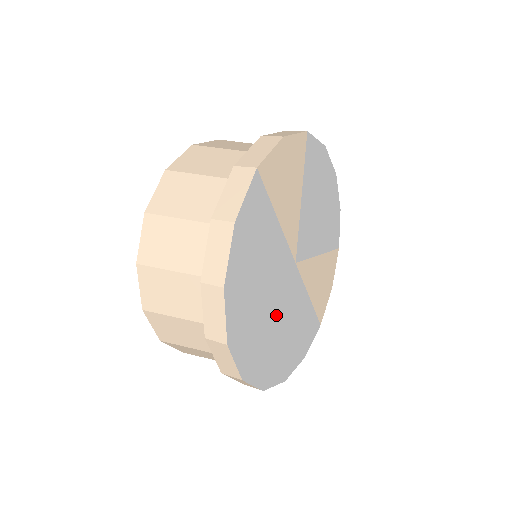
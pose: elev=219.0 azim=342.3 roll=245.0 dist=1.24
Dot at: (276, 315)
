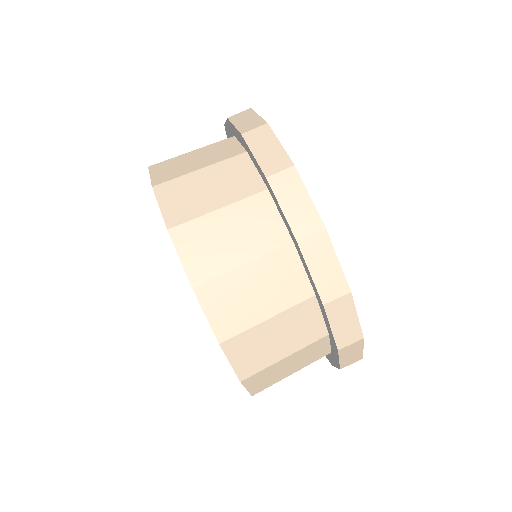
Dot at: occluded
